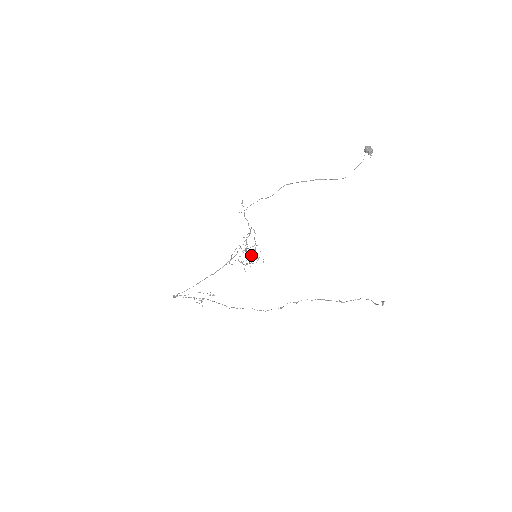
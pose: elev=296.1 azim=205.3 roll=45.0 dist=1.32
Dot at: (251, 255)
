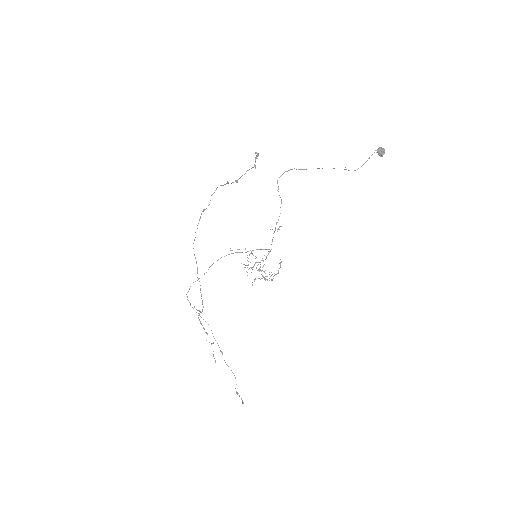
Dot at: (263, 276)
